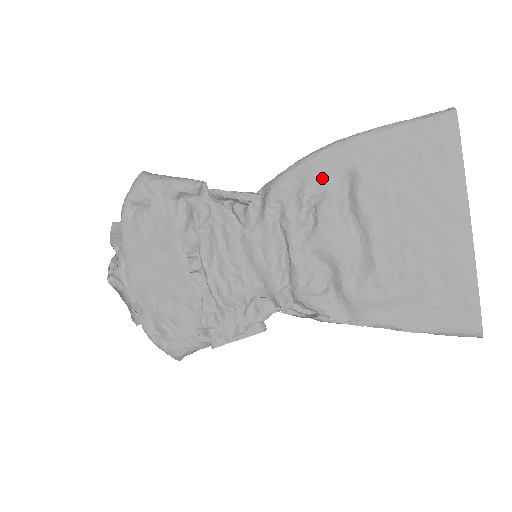
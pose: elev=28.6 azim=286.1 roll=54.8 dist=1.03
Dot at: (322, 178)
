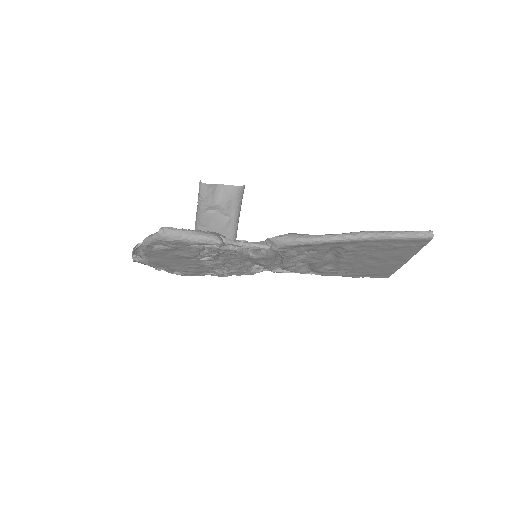
Dot at: (319, 248)
